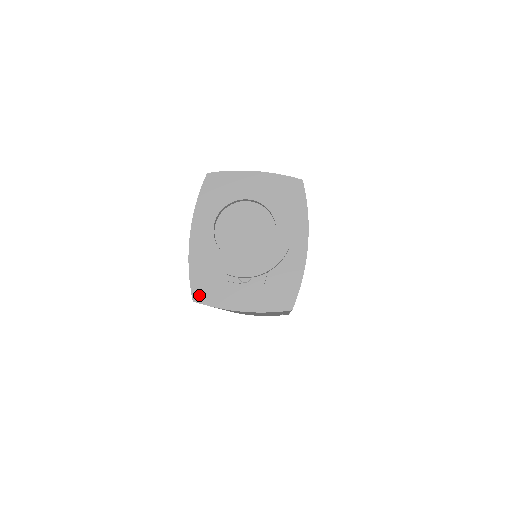
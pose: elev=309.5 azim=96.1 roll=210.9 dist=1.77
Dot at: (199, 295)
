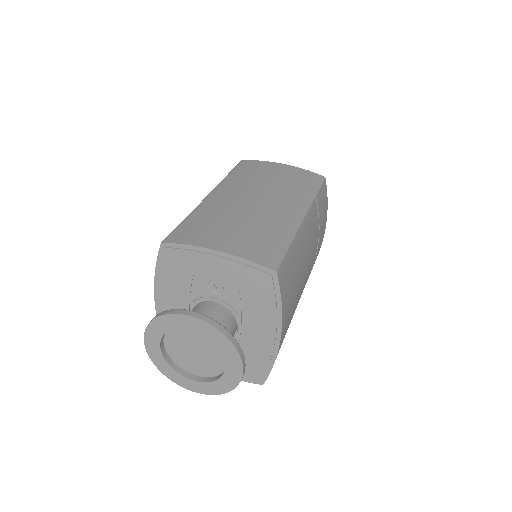
Dot at: occluded
